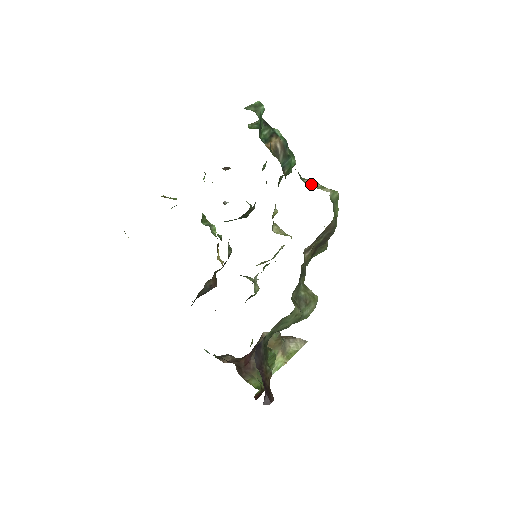
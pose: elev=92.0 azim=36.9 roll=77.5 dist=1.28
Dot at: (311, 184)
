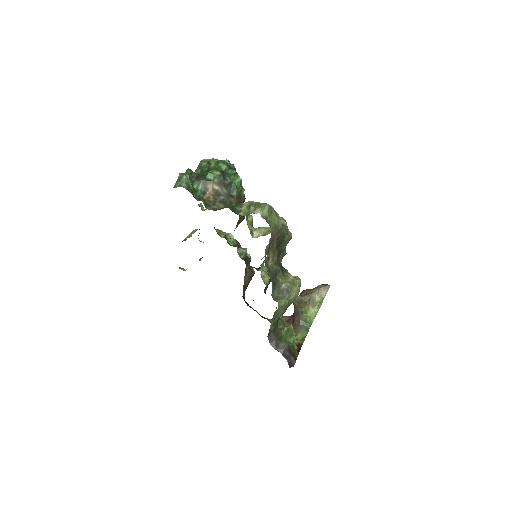
Dot at: (247, 210)
